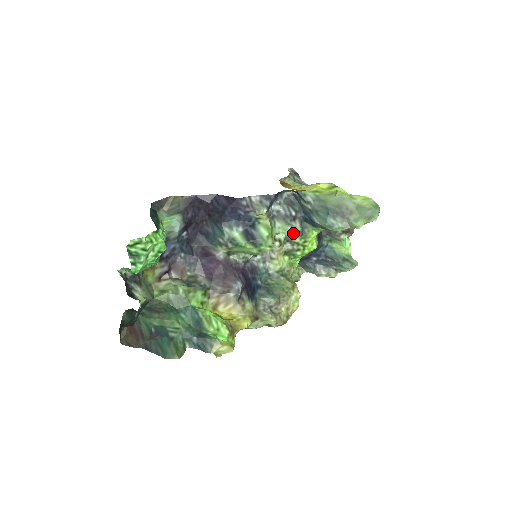
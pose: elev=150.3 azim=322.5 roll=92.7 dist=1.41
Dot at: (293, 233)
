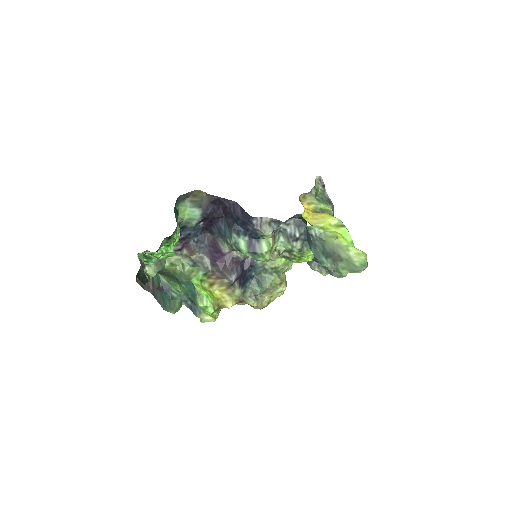
Dot at: (292, 249)
